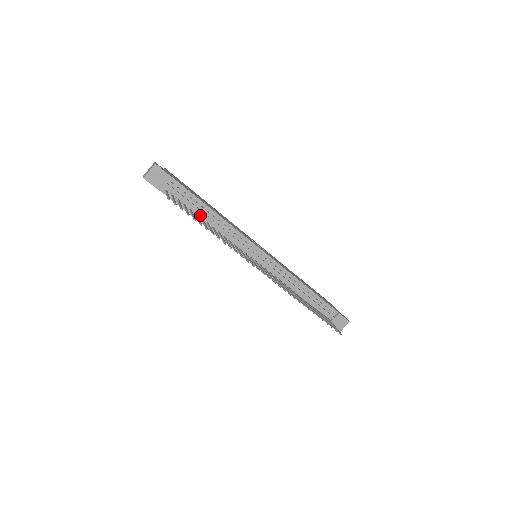
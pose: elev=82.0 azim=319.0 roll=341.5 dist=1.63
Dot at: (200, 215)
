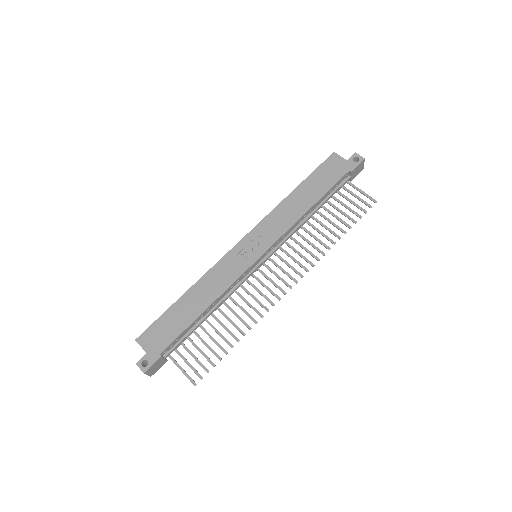
Dot at: (201, 321)
